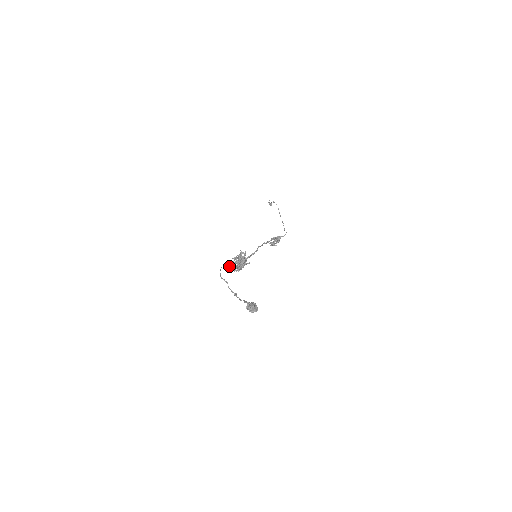
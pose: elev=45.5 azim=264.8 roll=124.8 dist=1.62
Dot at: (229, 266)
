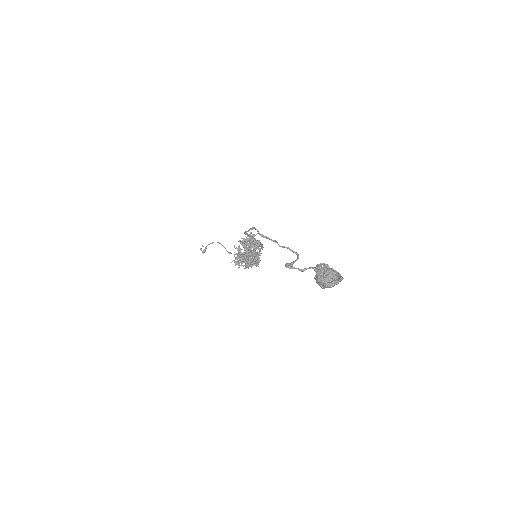
Dot at: (252, 236)
